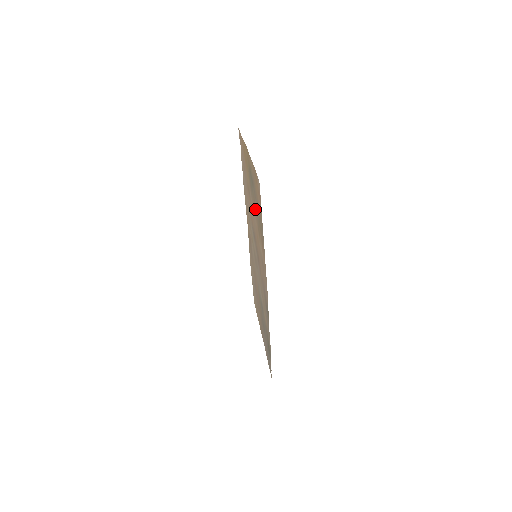
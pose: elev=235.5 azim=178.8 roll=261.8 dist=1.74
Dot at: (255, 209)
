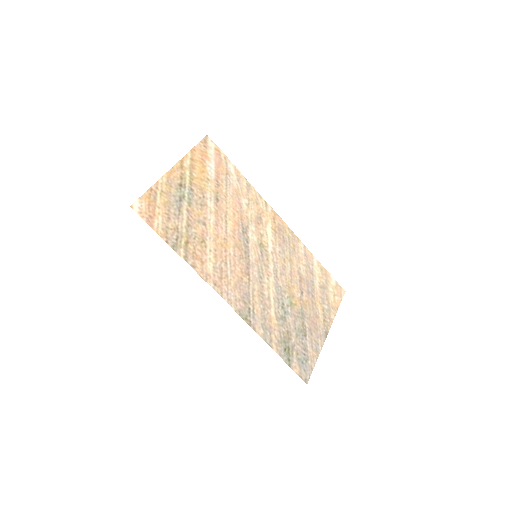
Dot at: (194, 220)
